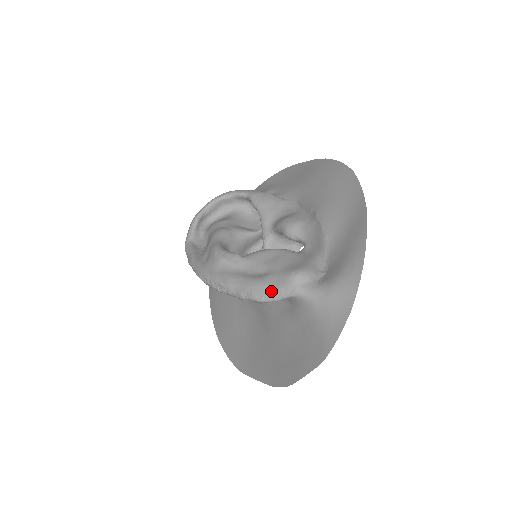
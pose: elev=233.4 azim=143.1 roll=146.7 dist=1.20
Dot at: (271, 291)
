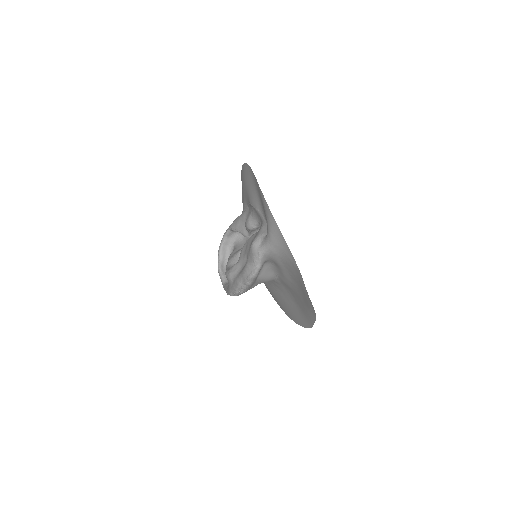
Dot at: (252, 265)
